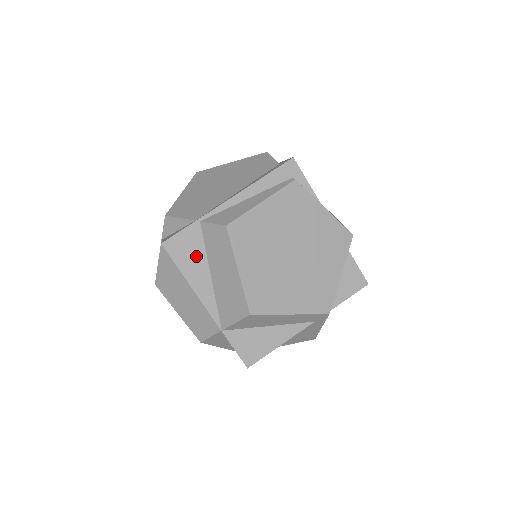
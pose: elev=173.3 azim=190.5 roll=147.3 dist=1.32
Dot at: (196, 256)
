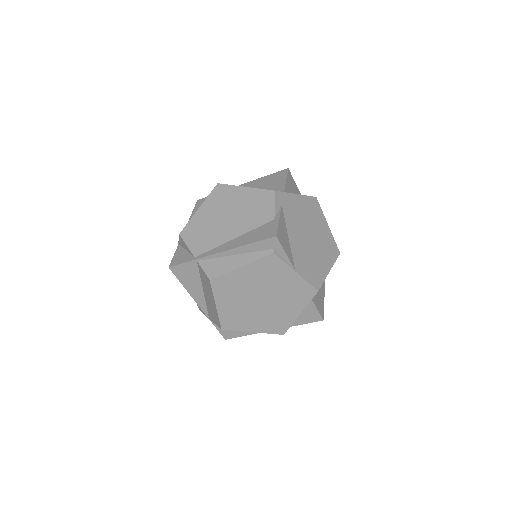
Dot at: (193, 279)
